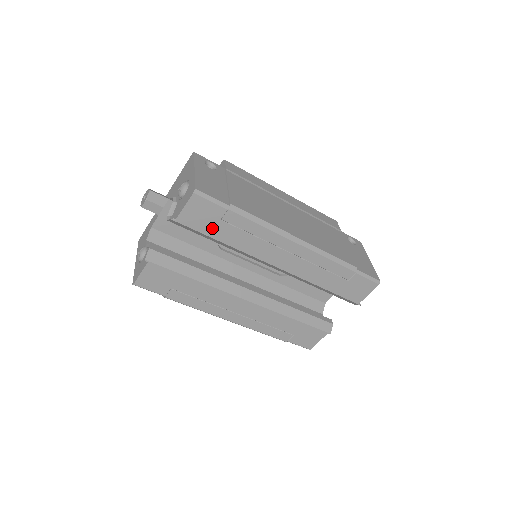
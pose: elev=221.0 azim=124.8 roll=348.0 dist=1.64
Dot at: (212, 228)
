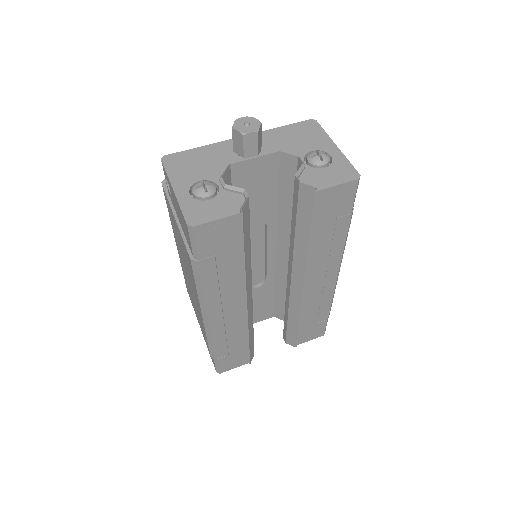
Dot at: (323, 220)
